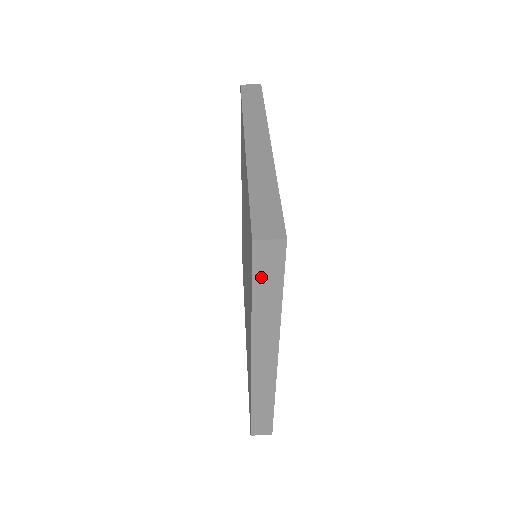
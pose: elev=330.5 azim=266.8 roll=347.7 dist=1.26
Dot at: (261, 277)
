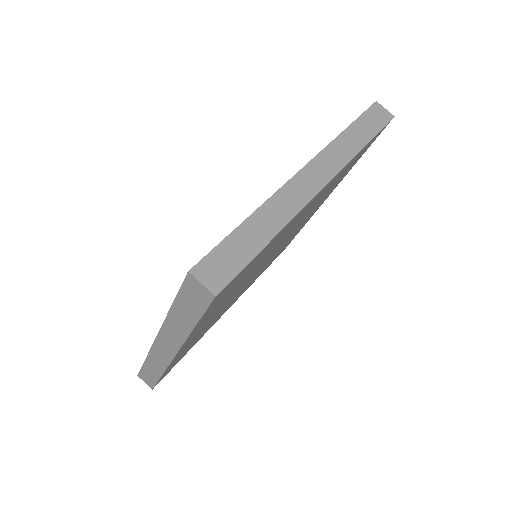
Dot at: occluded
